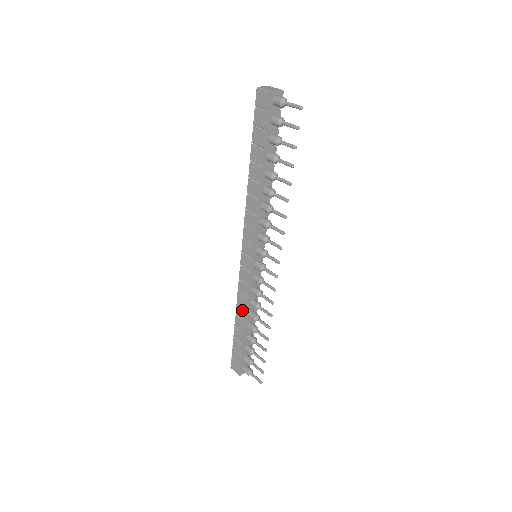
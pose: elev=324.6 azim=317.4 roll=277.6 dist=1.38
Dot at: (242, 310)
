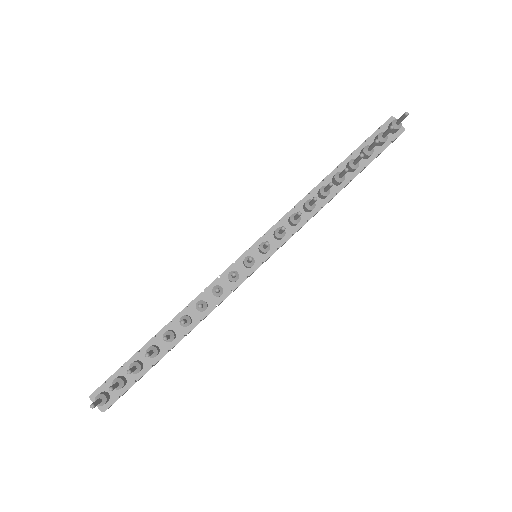
Dot at: occluded
